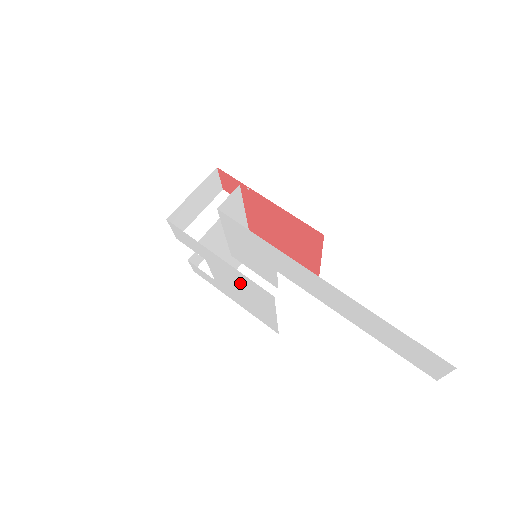
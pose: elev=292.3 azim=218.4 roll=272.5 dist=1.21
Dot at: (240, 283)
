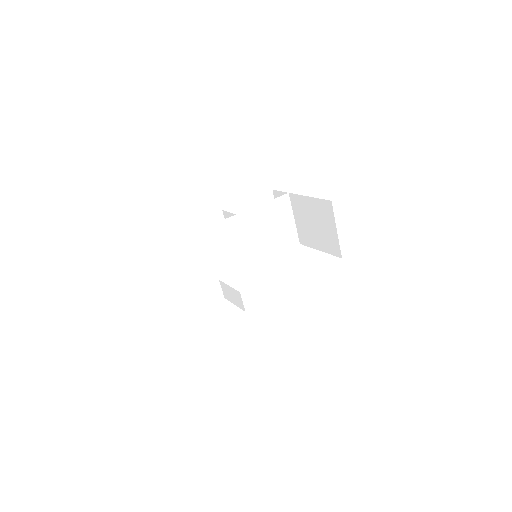
Dot at: occluded
